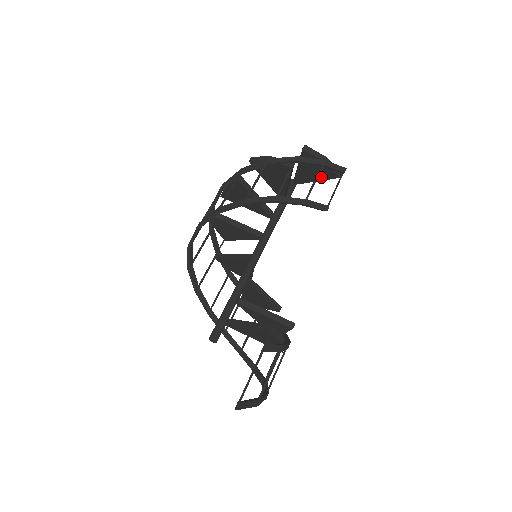
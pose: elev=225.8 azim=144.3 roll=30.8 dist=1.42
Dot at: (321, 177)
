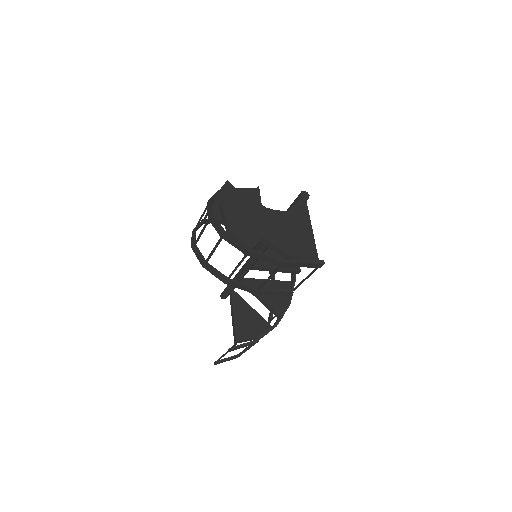
Dot at: occluded
